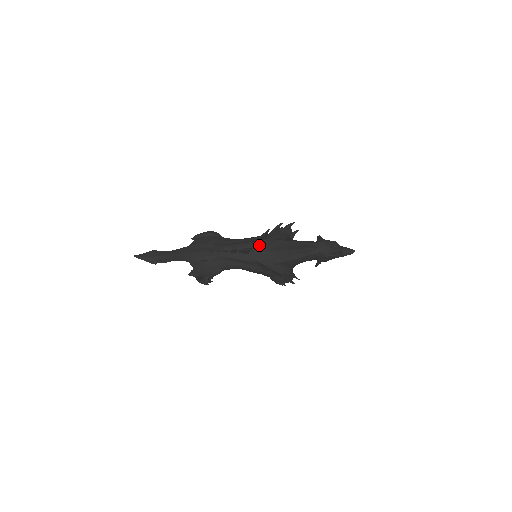
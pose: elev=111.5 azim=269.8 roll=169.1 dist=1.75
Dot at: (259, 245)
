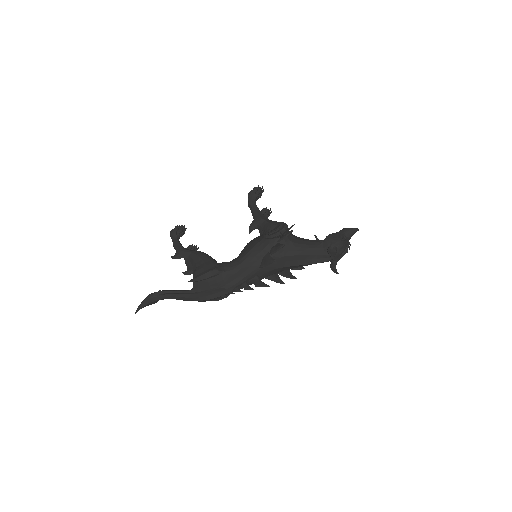
Dot at: (266, 267)
